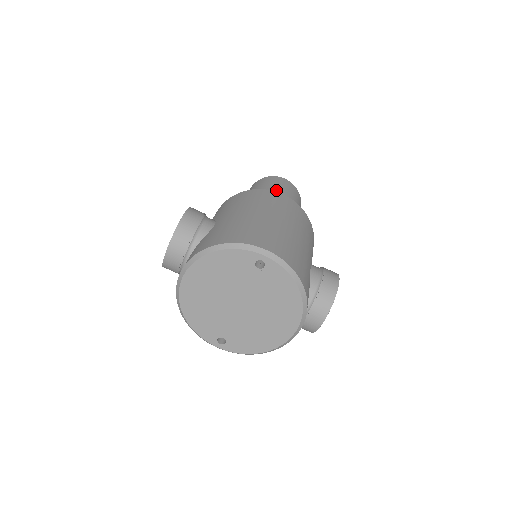
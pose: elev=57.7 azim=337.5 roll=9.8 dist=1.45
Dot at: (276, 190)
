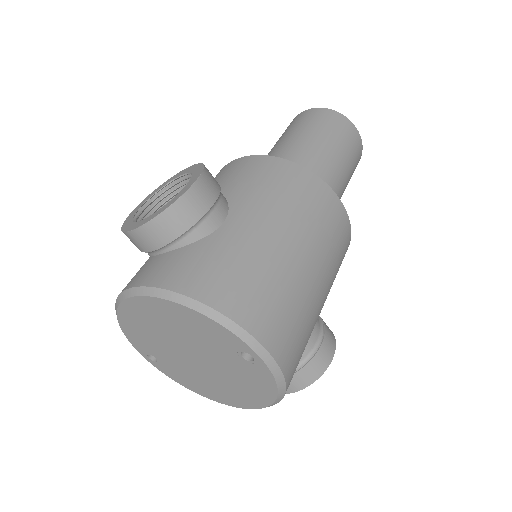
Dot at: (337, 156)
